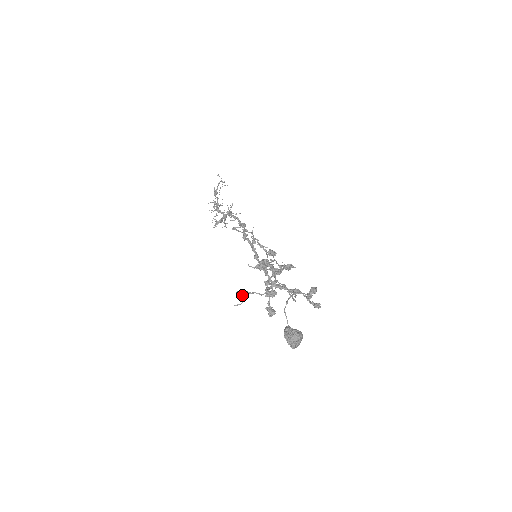
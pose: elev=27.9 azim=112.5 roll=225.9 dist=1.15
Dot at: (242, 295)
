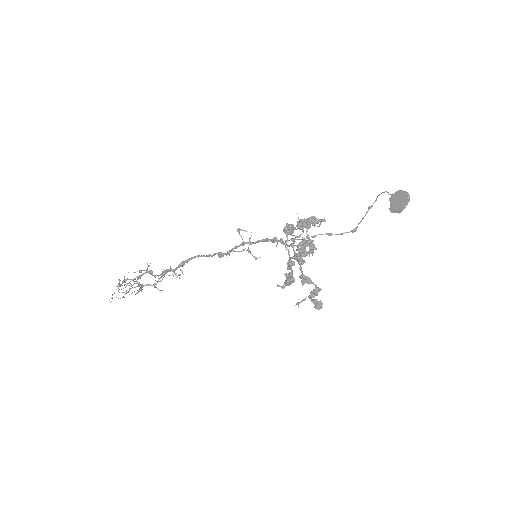
Dot at: (293, 226)
